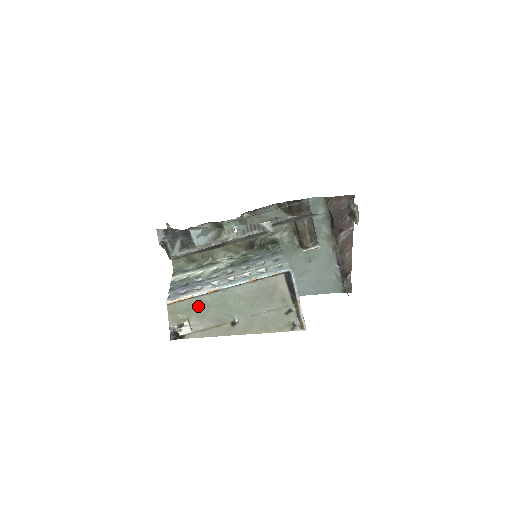
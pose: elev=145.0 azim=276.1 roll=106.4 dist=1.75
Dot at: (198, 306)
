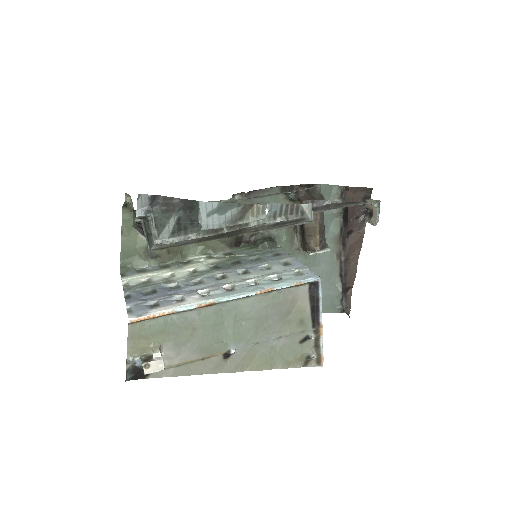
Dot at: (178, 327)
